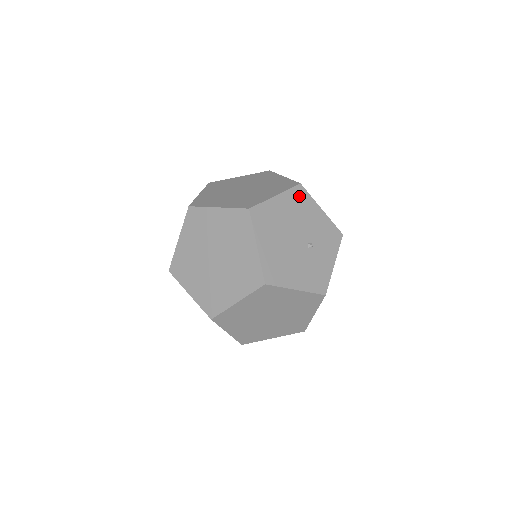
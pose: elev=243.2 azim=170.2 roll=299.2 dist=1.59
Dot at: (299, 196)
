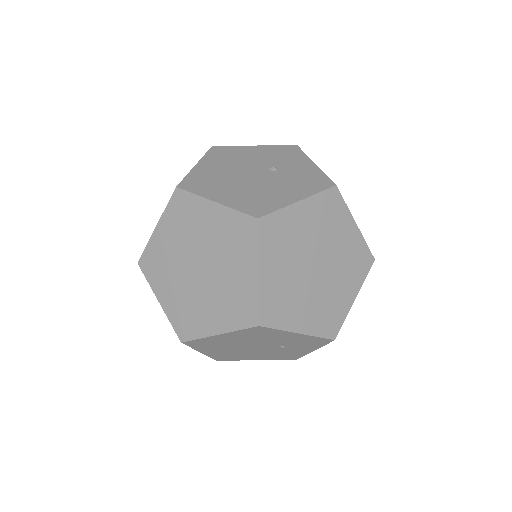
Dot at: (220, 152)
